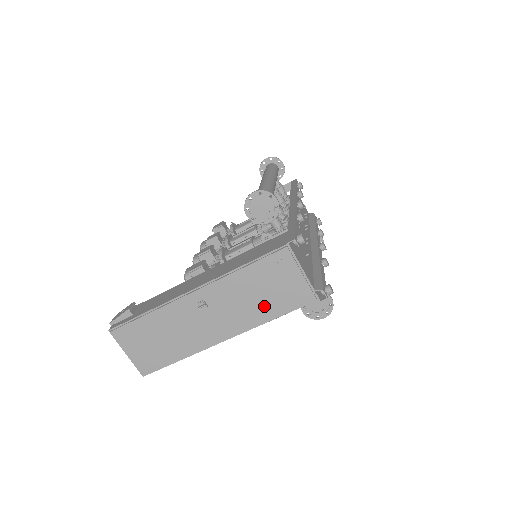
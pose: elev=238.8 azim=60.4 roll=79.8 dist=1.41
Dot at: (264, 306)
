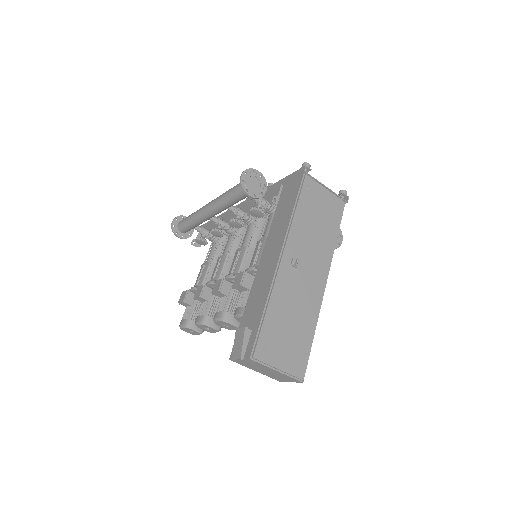
Dot at: (326, 231)
